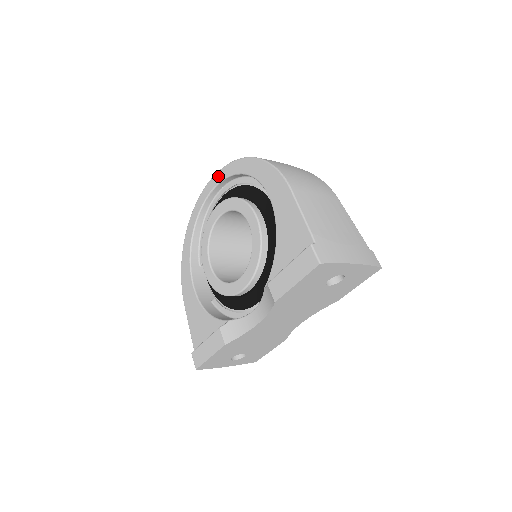
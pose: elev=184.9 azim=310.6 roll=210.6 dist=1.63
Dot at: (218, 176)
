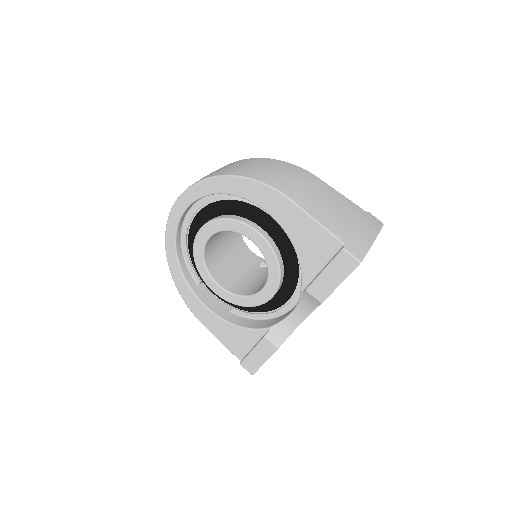
Dot at: (183, 200)
